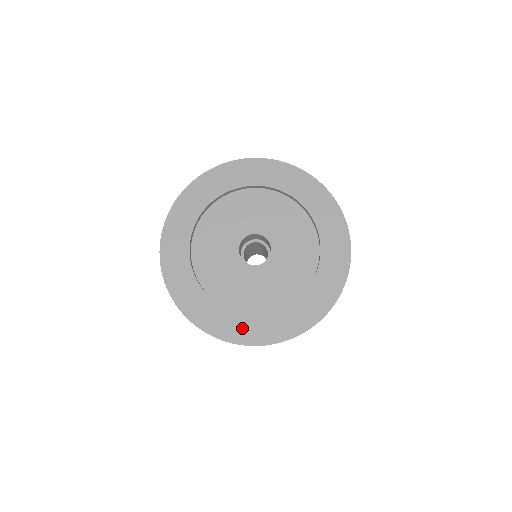
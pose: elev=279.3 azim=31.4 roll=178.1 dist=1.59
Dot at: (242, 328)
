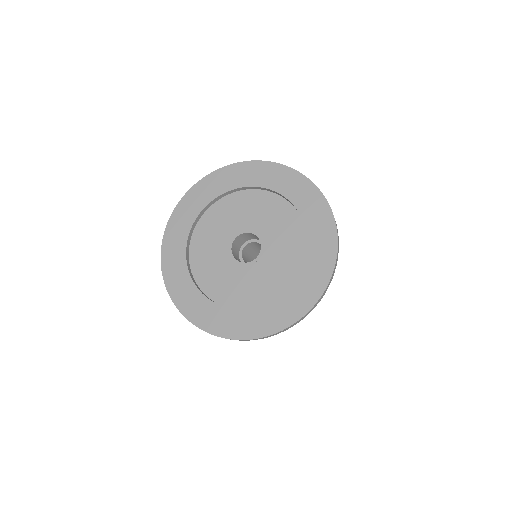
Dot at: (188, 298)
